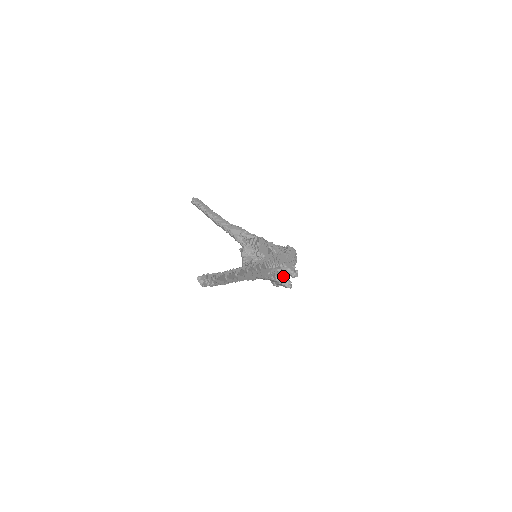
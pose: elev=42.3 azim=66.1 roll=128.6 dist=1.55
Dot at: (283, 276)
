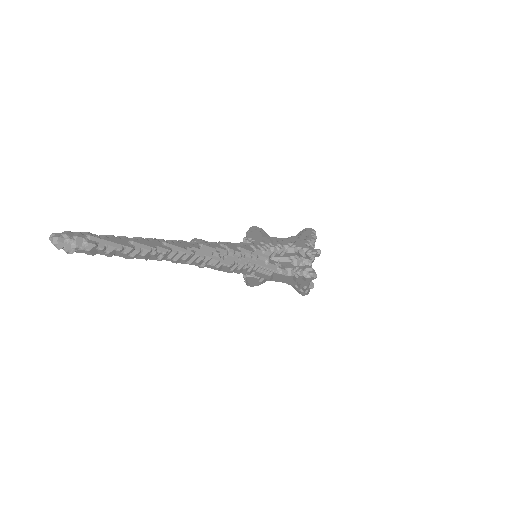
Dot at: (300, 266)
